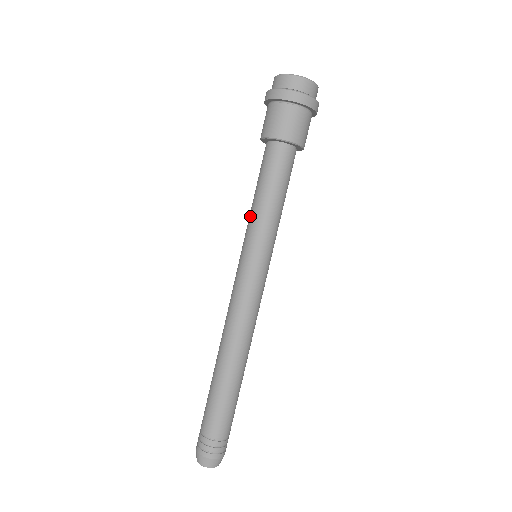
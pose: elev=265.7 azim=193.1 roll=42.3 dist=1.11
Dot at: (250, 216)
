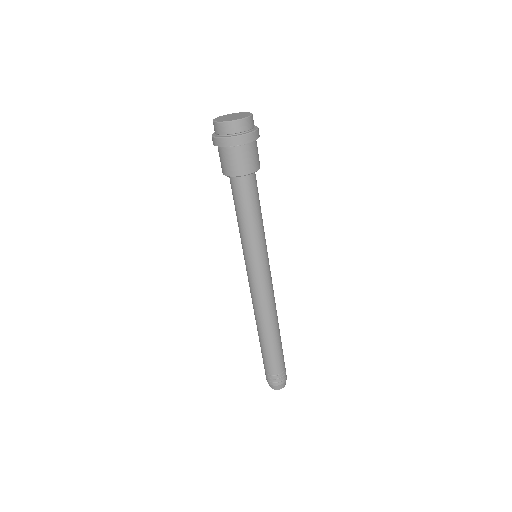
Dot at: (246, 235)
